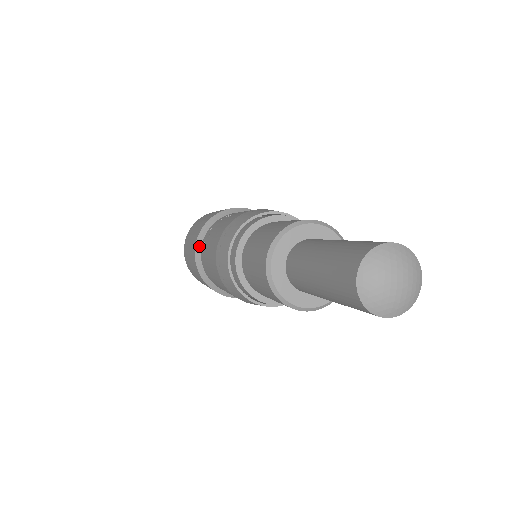
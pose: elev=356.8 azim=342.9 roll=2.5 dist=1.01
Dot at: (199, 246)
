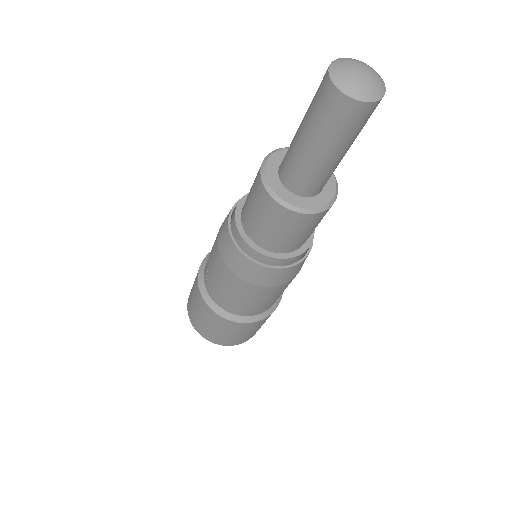
Dot at: (204, 290)
